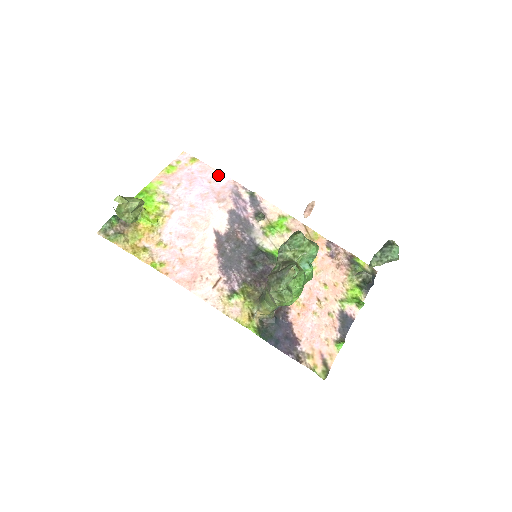
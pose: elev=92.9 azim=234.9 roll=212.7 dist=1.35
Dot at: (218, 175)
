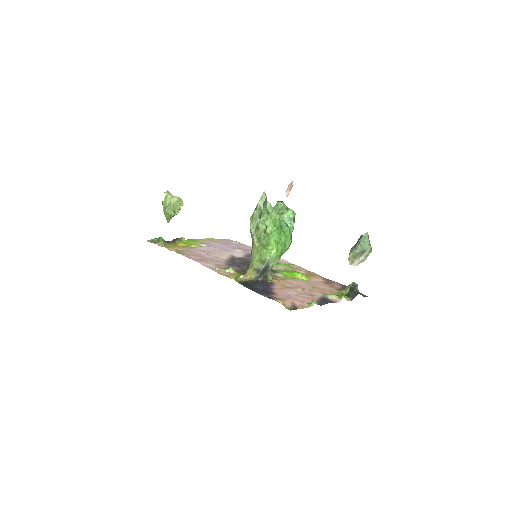
Dot at: (248, 246)
